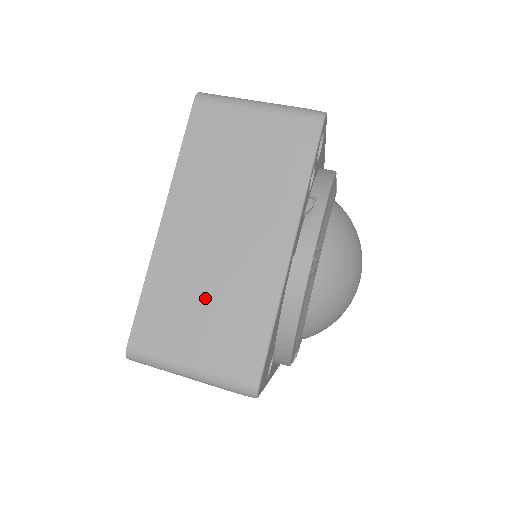
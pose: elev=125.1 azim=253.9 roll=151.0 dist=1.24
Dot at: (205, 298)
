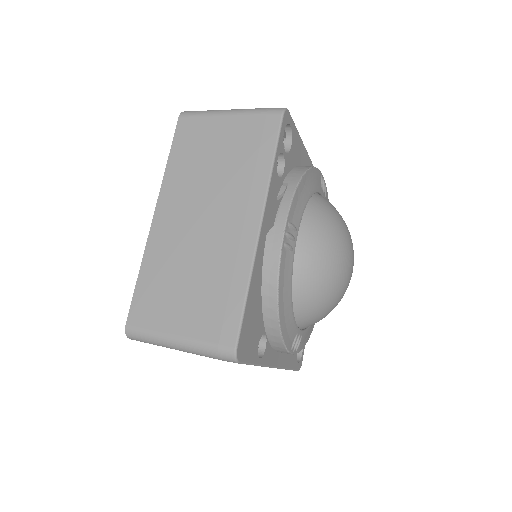
Dot at: (189, 275)
